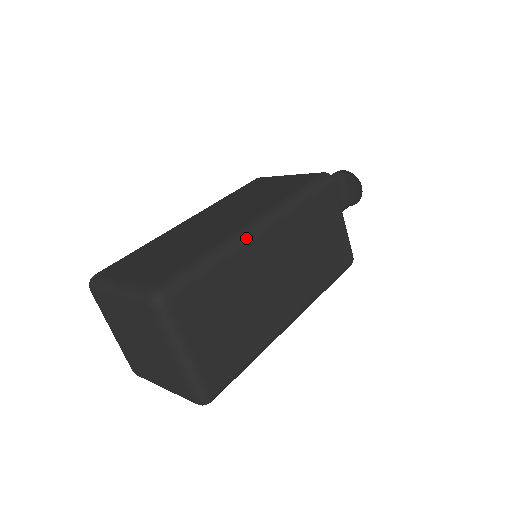
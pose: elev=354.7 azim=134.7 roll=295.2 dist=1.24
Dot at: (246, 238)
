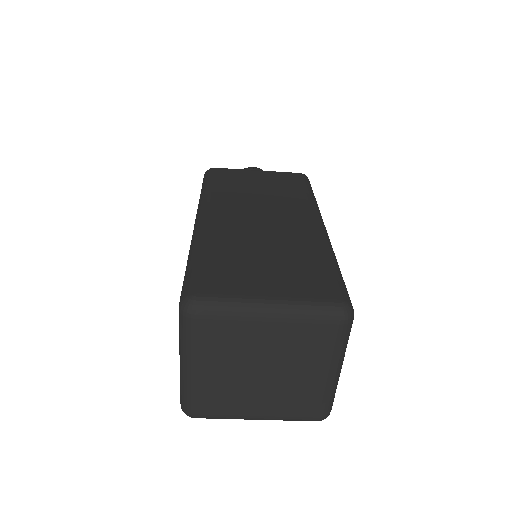
Dot at: occluded
